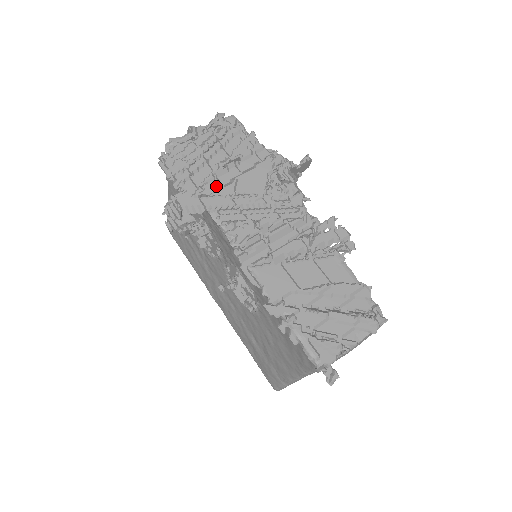
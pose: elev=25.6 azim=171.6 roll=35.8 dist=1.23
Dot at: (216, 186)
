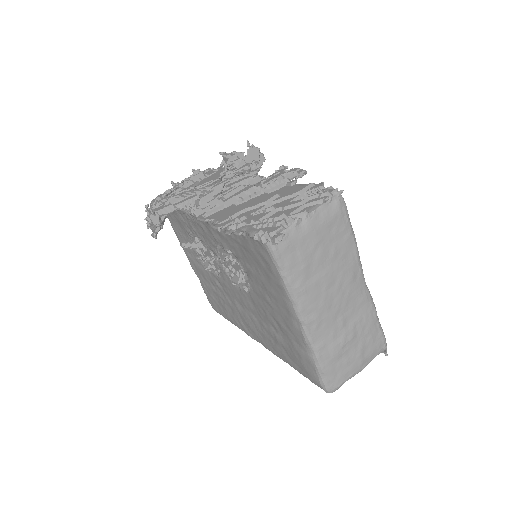
Dot at: occluded
